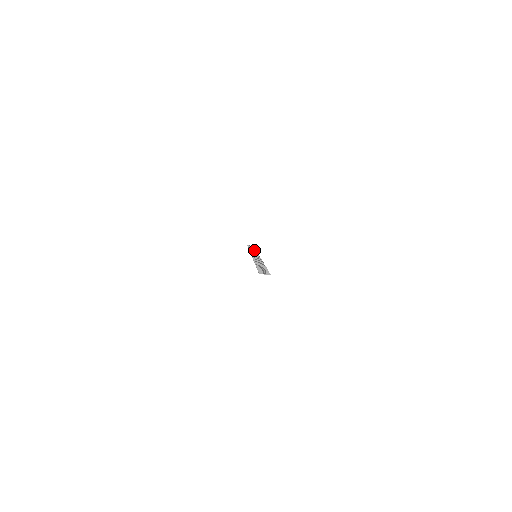
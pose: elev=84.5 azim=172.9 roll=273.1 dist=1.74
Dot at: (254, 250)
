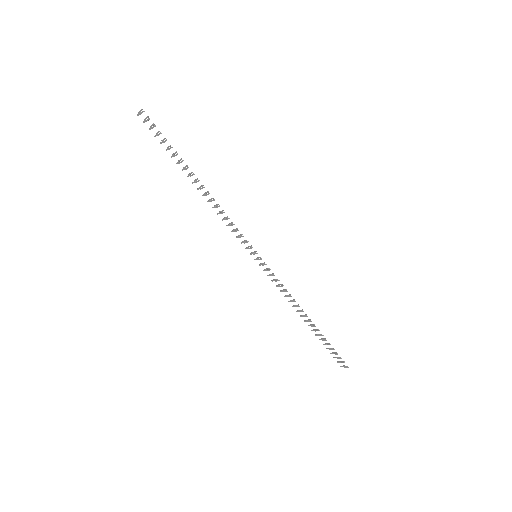
Dot at: (302, 311)
